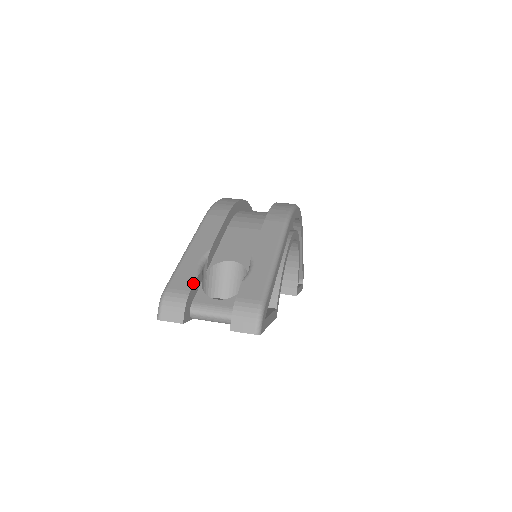
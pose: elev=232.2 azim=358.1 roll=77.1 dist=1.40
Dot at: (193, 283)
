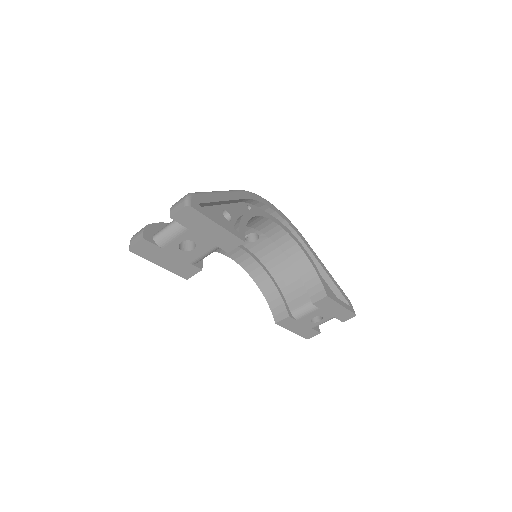
Dot at: (155, 223)
